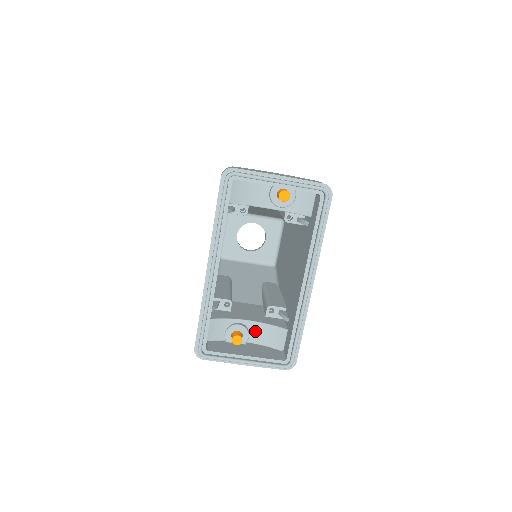
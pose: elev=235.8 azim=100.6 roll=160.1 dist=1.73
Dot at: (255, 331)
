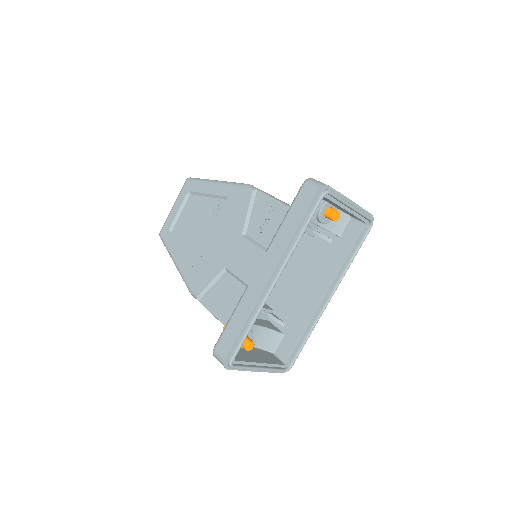
Dot at: (255, 335)
